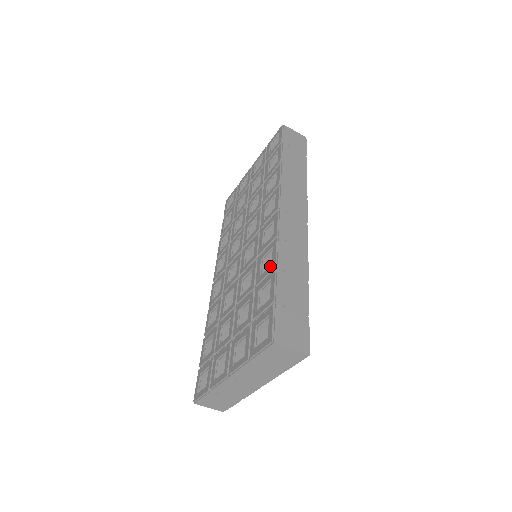
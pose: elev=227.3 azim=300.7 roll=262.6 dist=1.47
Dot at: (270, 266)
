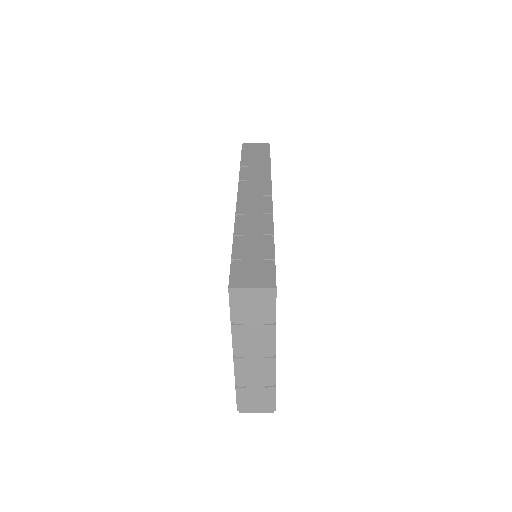
Dot at: occluded
